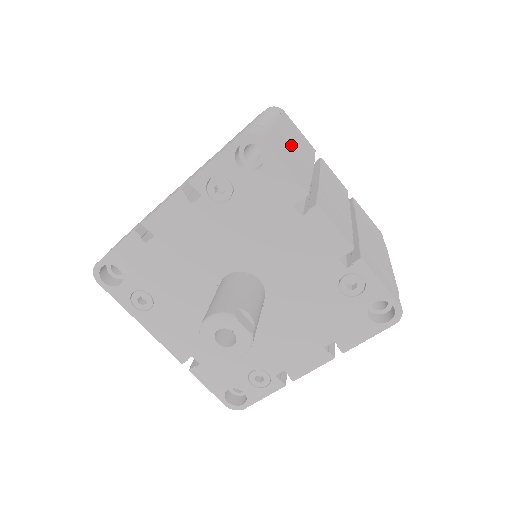
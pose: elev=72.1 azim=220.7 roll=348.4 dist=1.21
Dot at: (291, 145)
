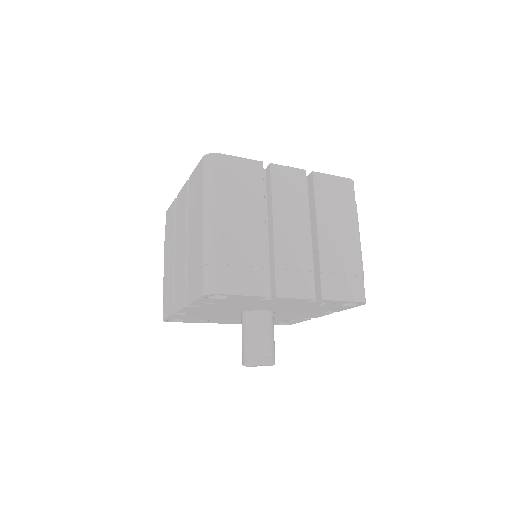
Dot at: (240, 234)
